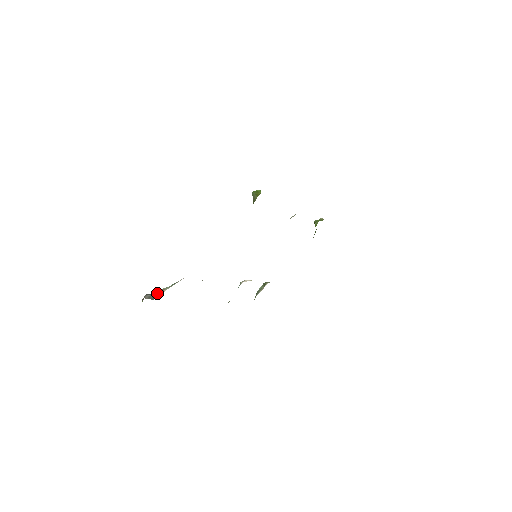
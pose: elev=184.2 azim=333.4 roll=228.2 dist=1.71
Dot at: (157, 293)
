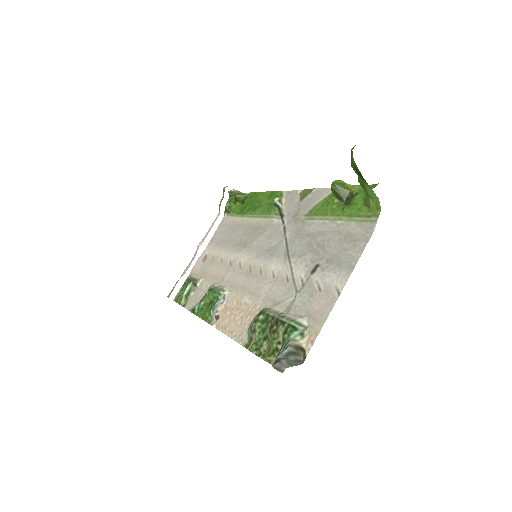
Dot at: (293, 353)
